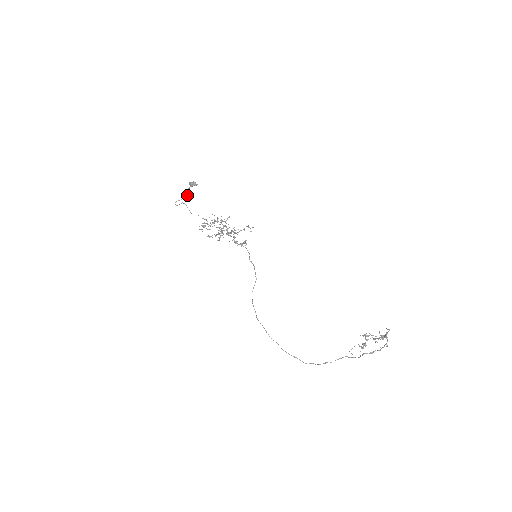
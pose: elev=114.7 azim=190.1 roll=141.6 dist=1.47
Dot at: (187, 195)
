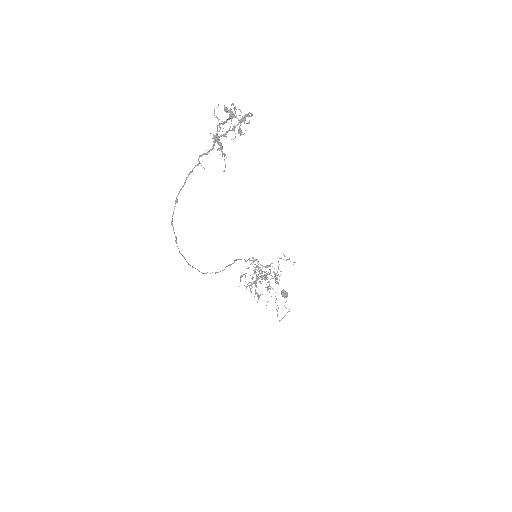
Dot at: (285, 307)
